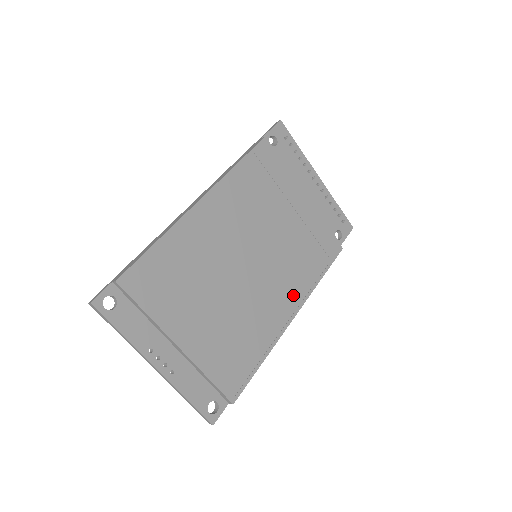
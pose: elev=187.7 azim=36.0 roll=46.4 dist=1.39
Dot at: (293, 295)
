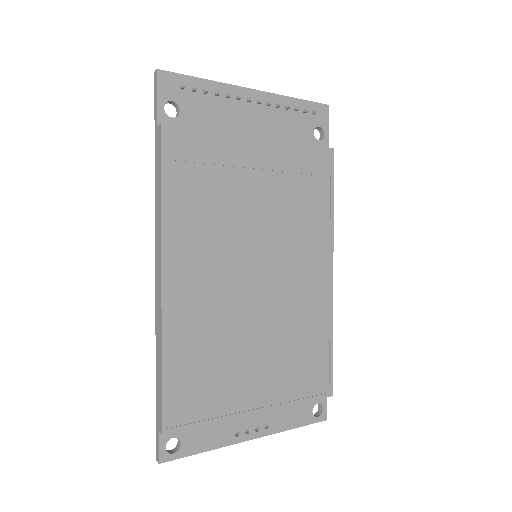
Dot at: (318, 256)
